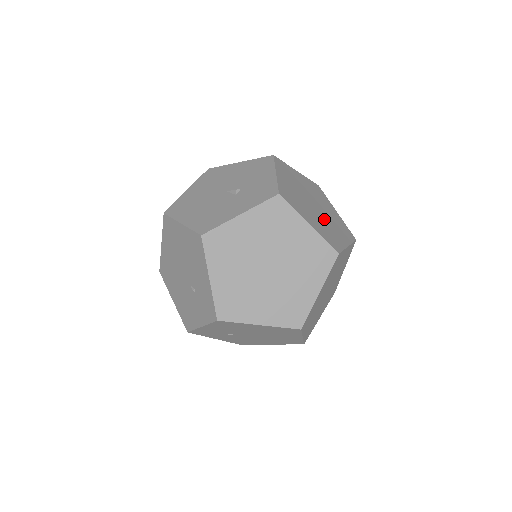
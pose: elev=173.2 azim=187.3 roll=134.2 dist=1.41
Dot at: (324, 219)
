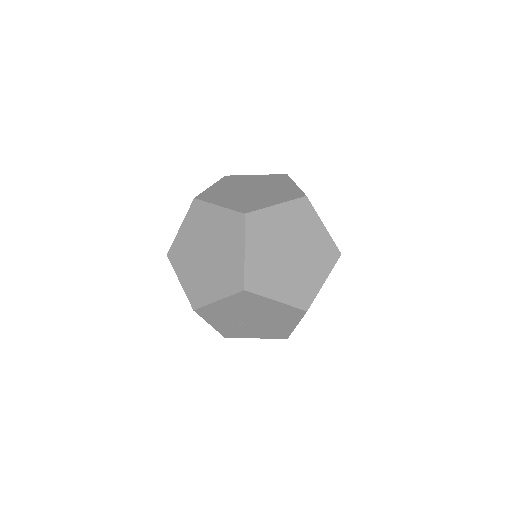
Dot at: (255, 196)
